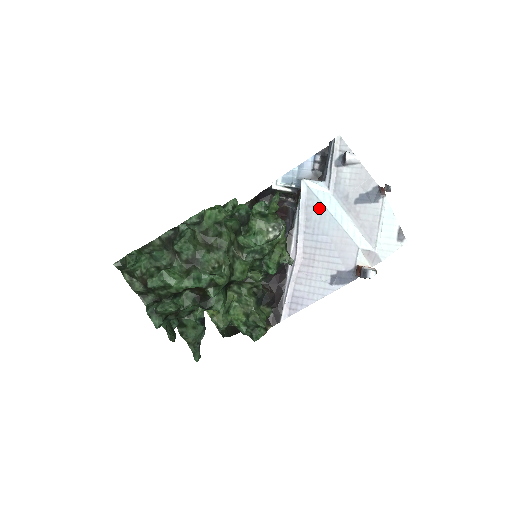
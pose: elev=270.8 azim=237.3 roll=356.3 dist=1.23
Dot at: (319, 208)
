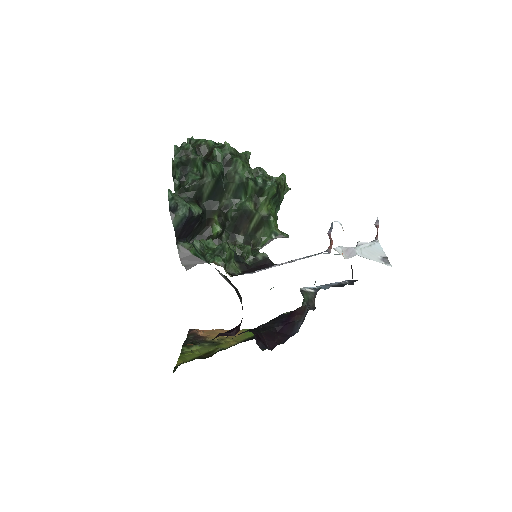
Dot at: occluded
